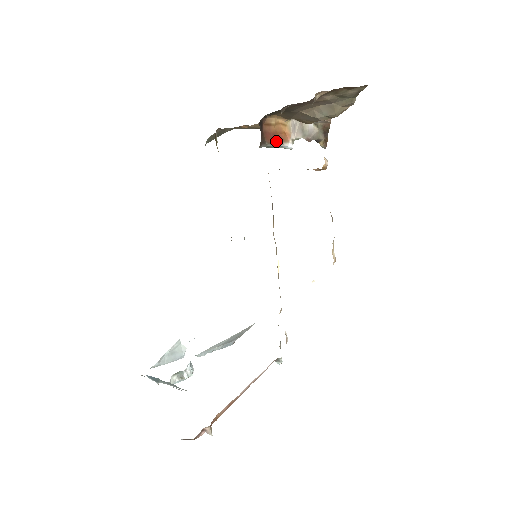
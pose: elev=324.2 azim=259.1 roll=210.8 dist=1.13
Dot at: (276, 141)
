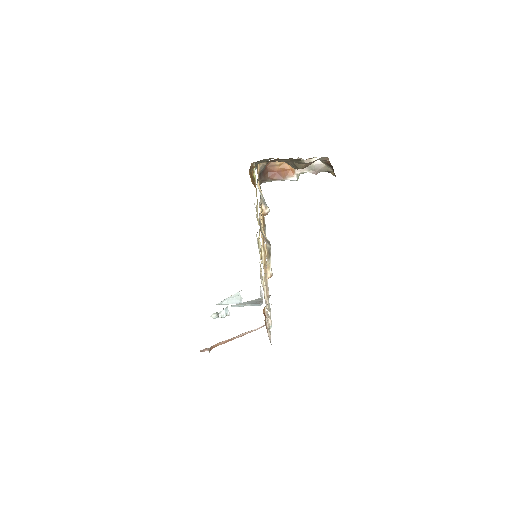
Dot at: (279, 177)
